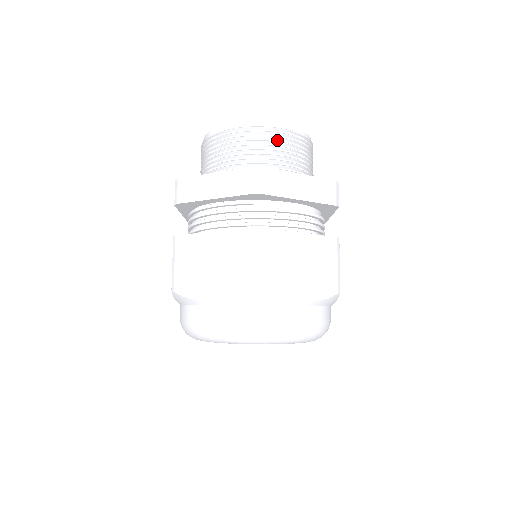
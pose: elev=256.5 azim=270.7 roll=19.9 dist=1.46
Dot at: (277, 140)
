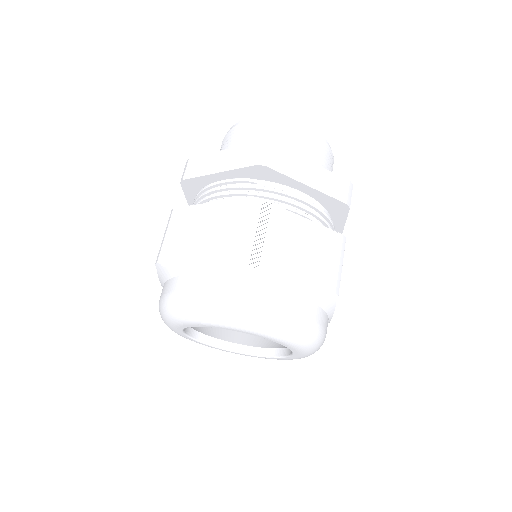
Dot at: (294, 135)
